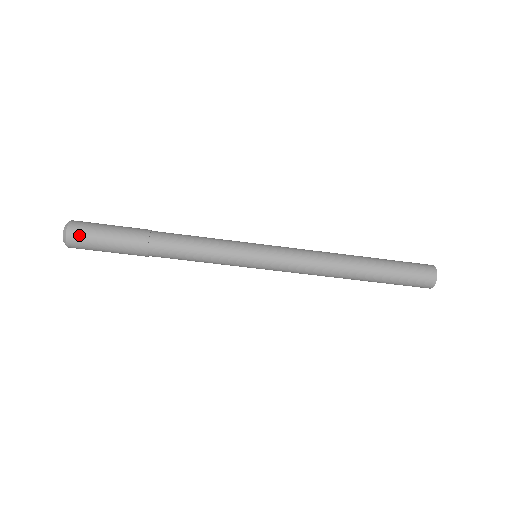
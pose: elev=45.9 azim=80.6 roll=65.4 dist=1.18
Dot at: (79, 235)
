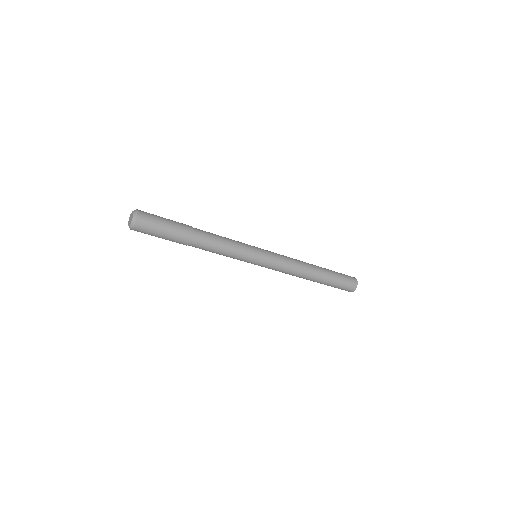
Dot at: (141, 232)
